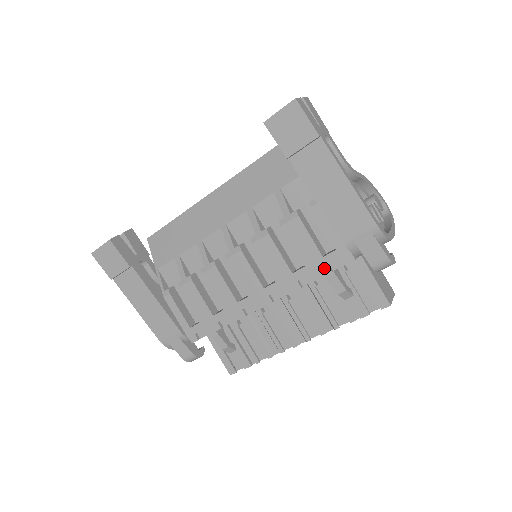
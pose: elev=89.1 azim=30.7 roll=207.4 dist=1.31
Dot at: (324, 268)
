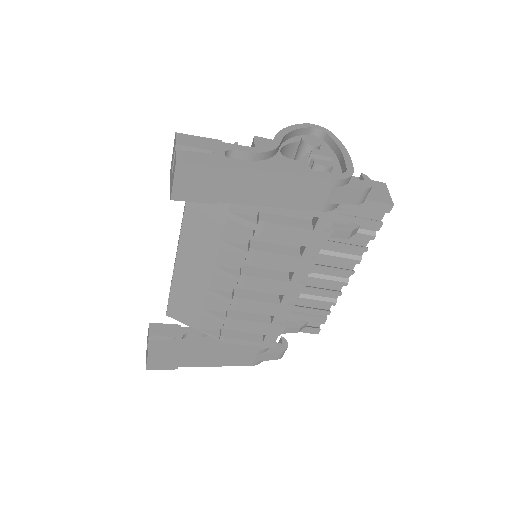
Dot at: (322, 235)
